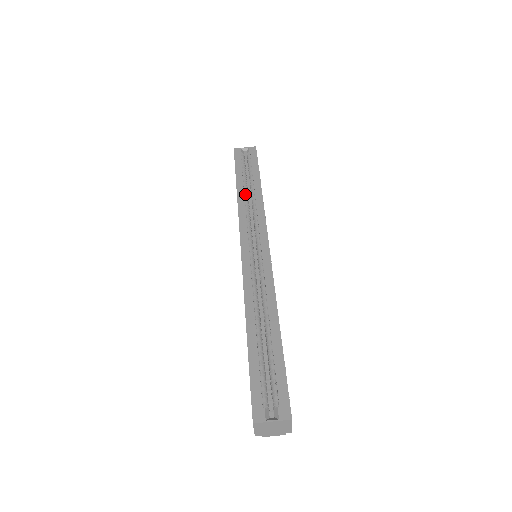
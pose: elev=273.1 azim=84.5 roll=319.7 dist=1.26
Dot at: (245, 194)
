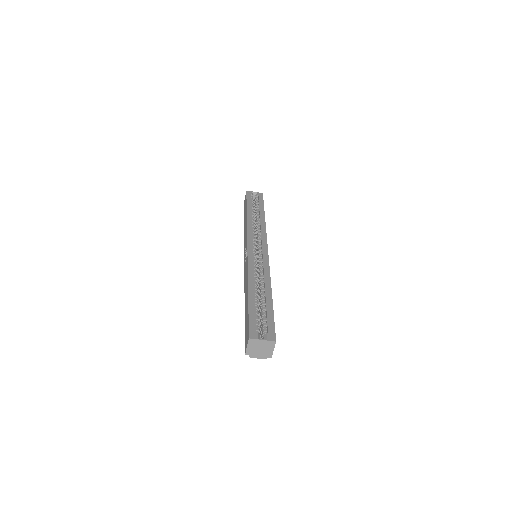
Dot at: (252, 218)
